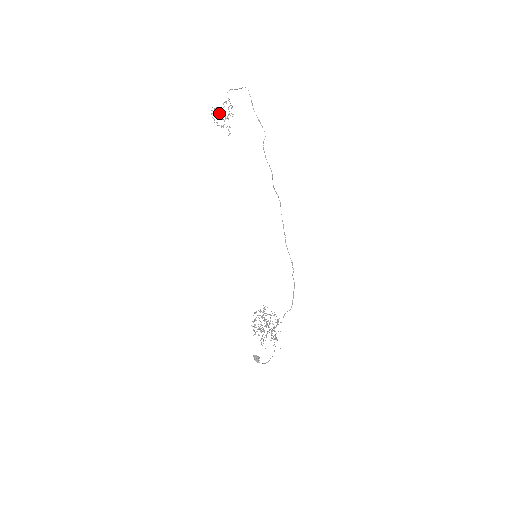
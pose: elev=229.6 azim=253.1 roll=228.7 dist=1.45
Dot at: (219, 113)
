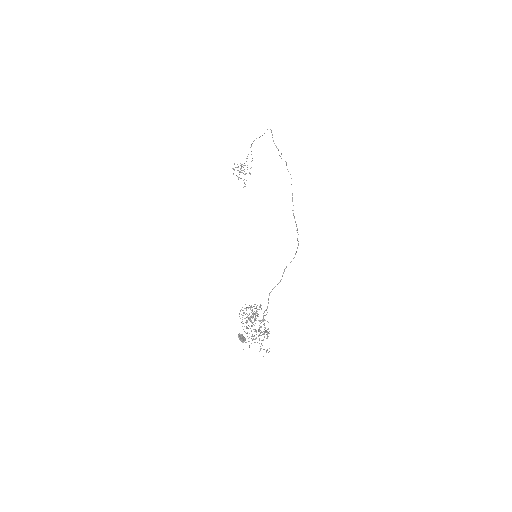
Dot at: occluded
